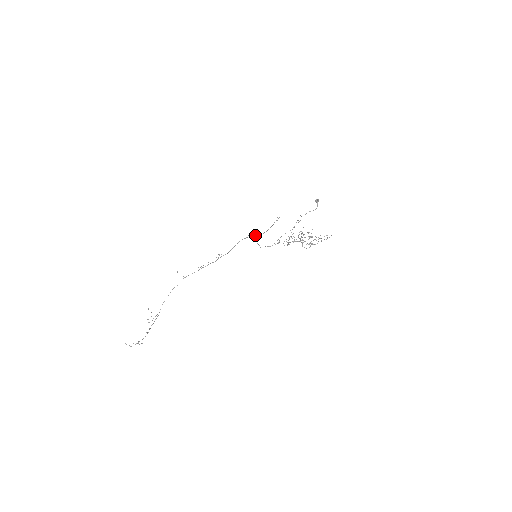
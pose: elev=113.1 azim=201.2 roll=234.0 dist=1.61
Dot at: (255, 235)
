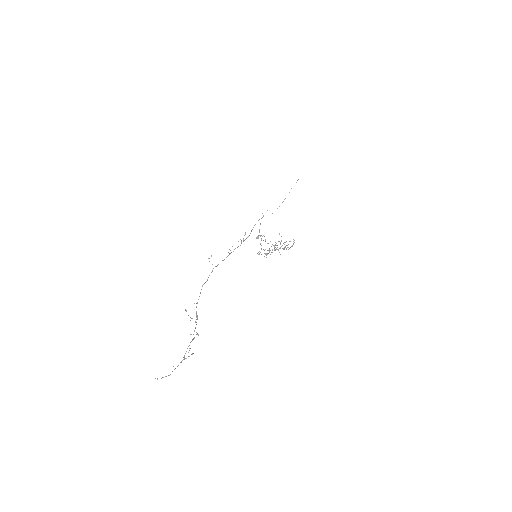
Dot at: occluded
